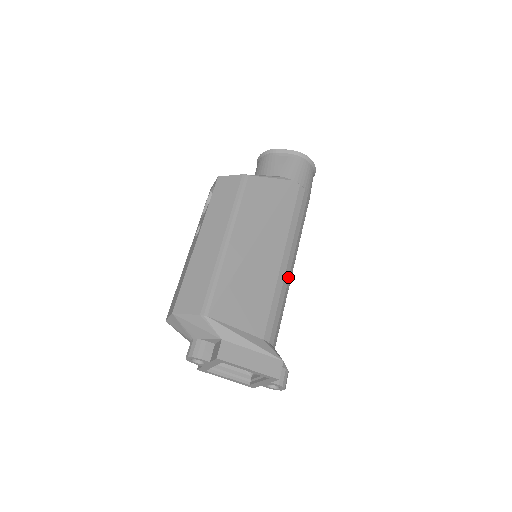
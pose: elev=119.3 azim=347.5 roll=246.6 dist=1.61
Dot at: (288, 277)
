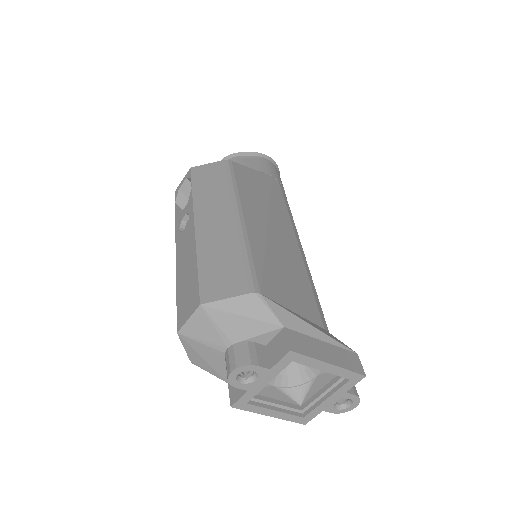
Dot at: occluded
